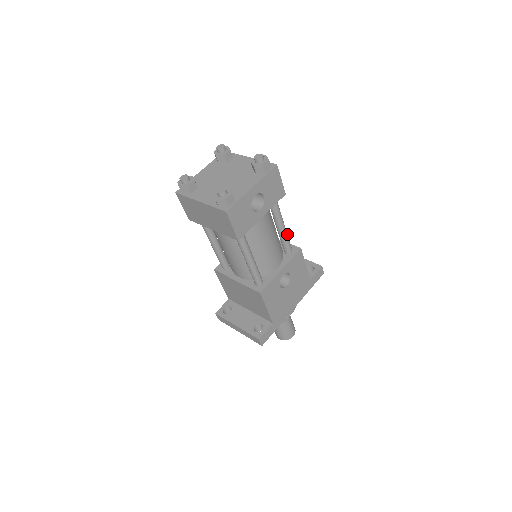
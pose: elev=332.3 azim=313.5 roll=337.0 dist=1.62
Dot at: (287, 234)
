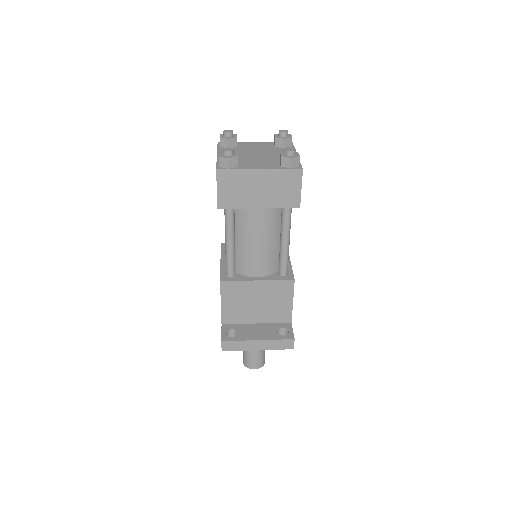
Dot at: occluded
